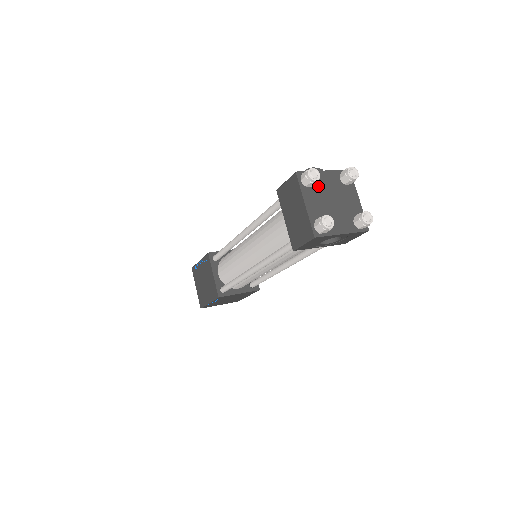
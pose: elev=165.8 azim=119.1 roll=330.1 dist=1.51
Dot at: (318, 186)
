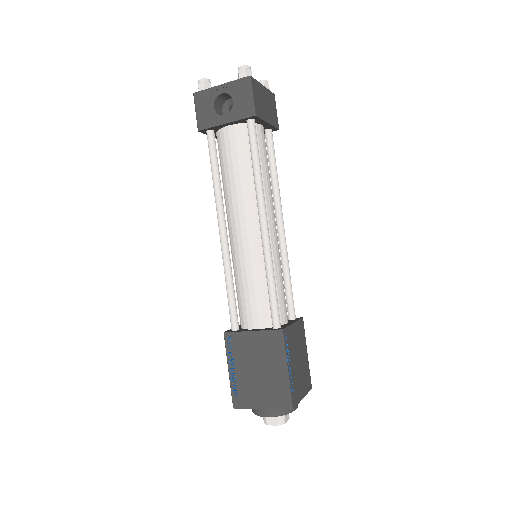
Dot at: occluded
